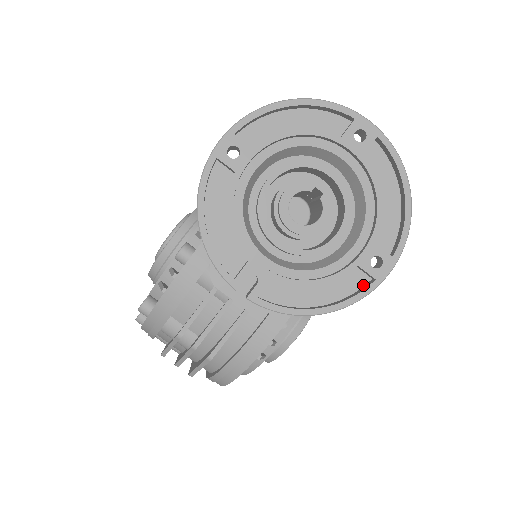
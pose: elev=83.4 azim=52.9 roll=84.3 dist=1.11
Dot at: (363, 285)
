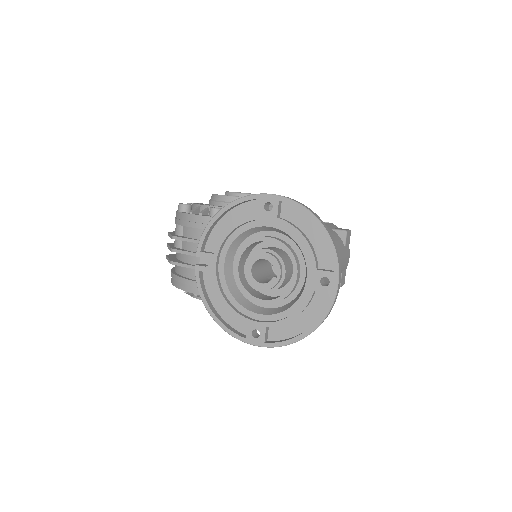
Dot at: (242, 333)
